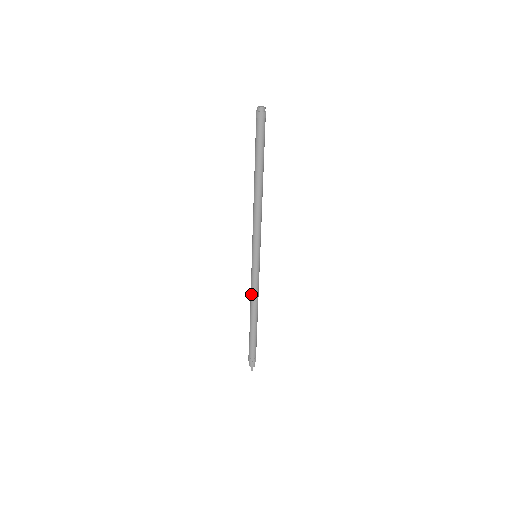
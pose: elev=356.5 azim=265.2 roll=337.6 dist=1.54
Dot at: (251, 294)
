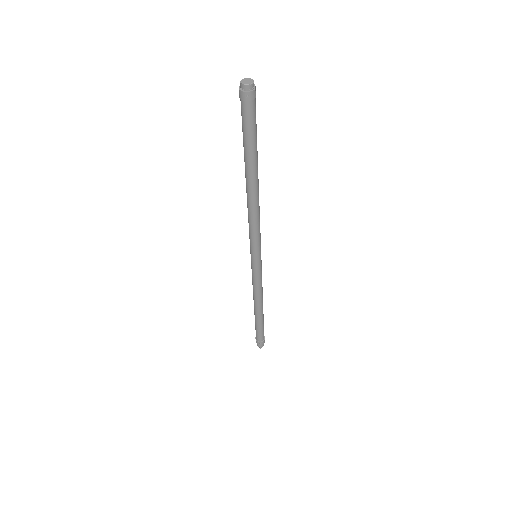
Dot at: (253, 291)
